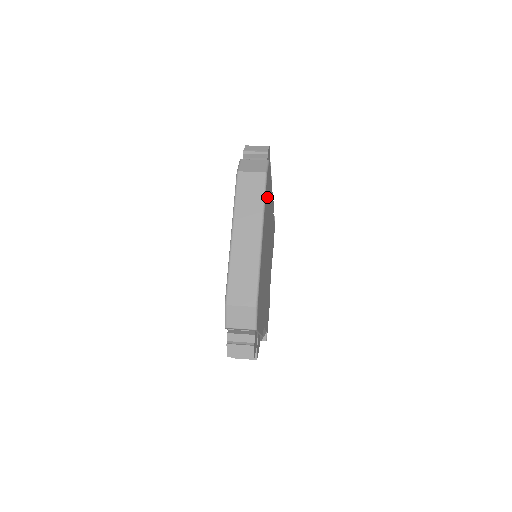
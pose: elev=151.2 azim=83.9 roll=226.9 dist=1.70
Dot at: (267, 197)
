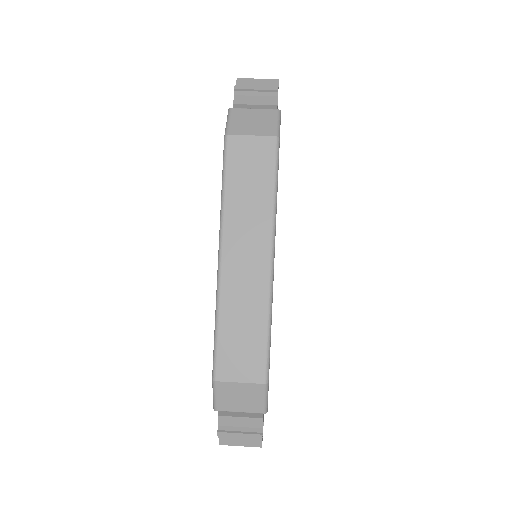
Dot at: occluded
